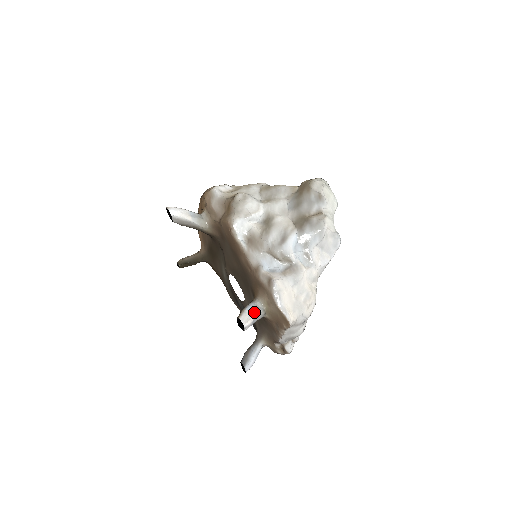
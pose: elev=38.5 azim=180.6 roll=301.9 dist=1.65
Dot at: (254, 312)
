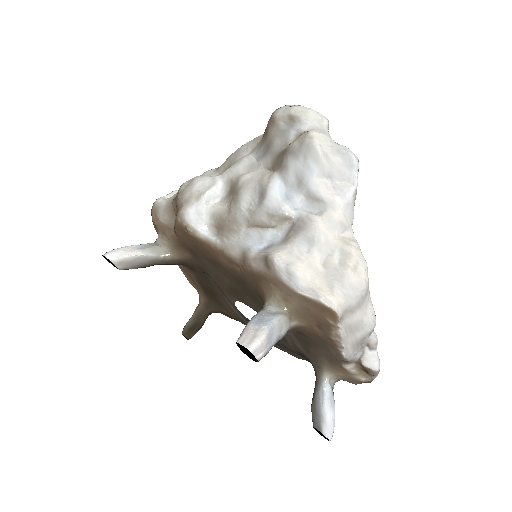
Dot at: (264, 322)
